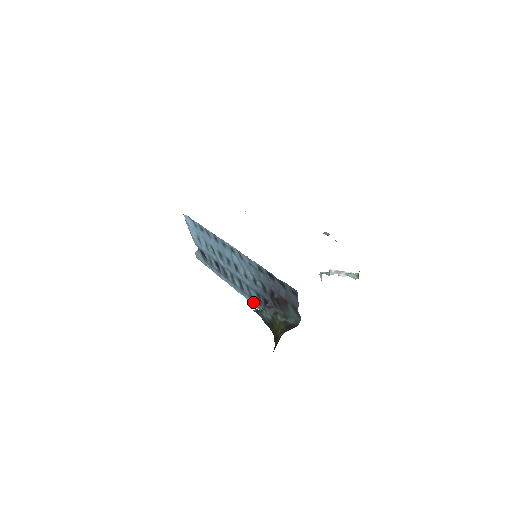
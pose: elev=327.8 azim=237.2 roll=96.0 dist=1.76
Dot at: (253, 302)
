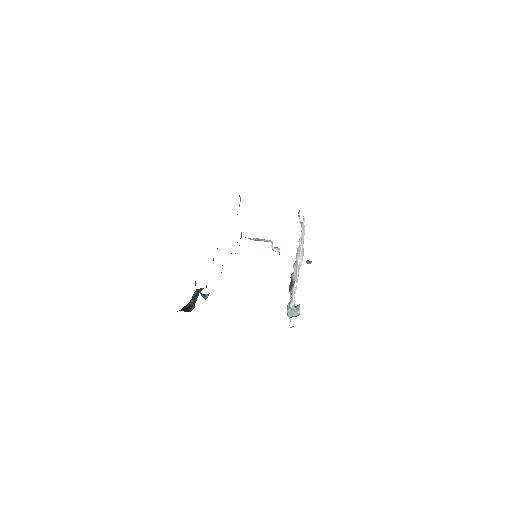
Dot at: occluded
